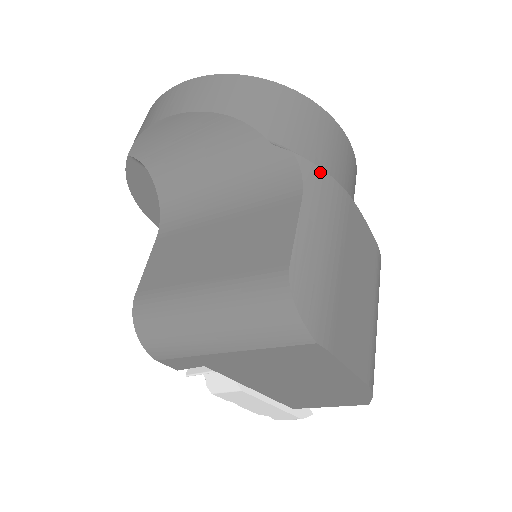
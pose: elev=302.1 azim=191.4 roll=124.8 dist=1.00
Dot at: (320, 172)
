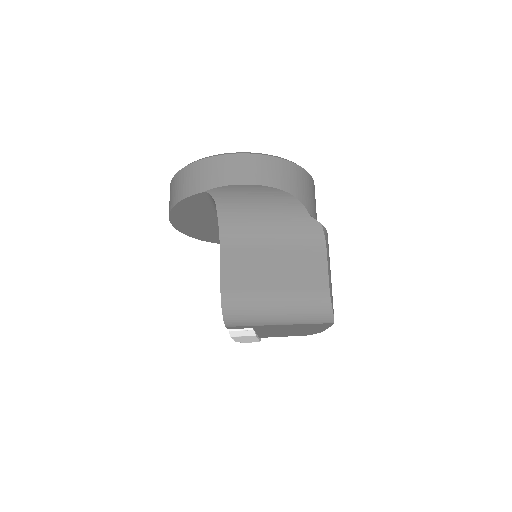
Dot at: (327, 233)
